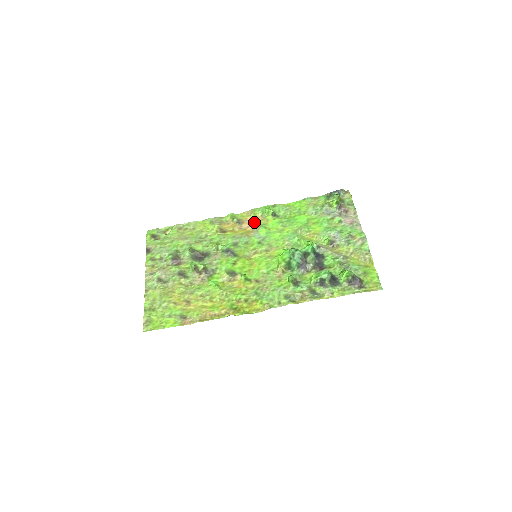
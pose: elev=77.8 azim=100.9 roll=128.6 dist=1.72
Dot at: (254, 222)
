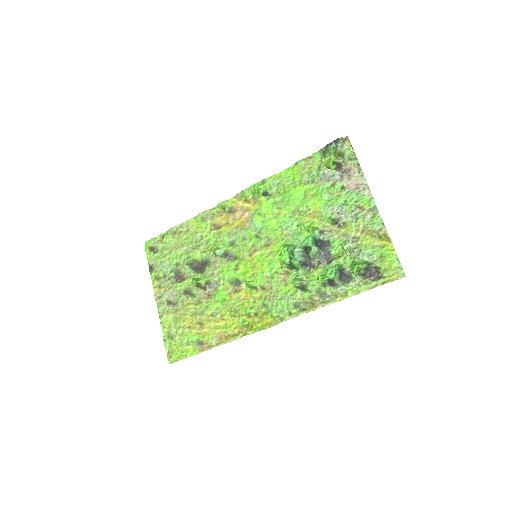
Dot at: (247, 208)
